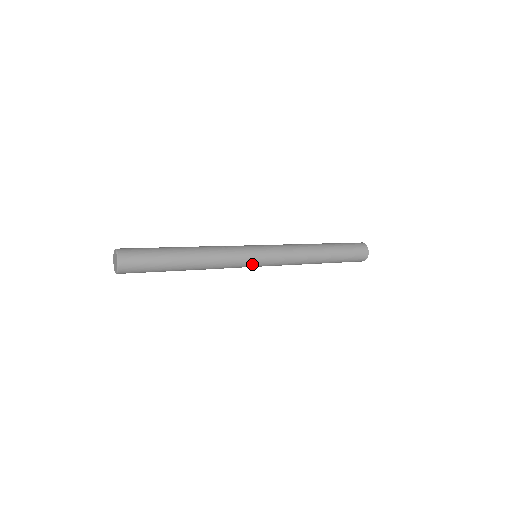
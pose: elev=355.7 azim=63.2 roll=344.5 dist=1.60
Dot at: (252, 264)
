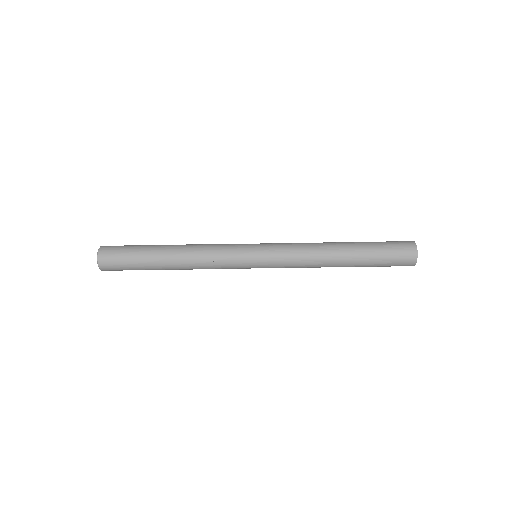
Dot at: (246, 248)
